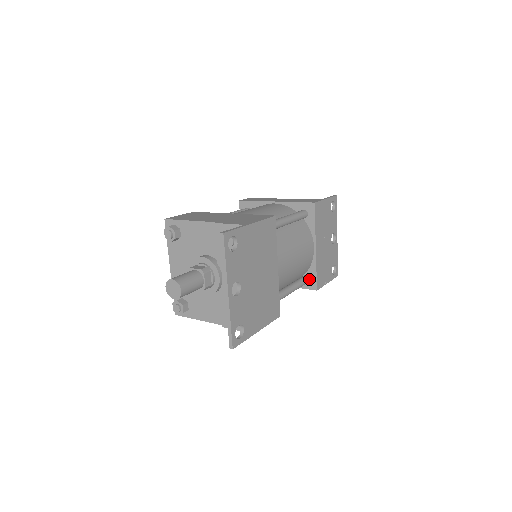
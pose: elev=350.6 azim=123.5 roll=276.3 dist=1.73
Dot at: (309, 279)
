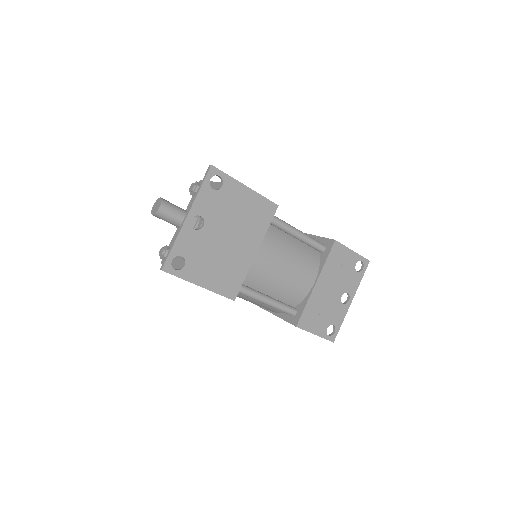
Dot at: (295, 312)
